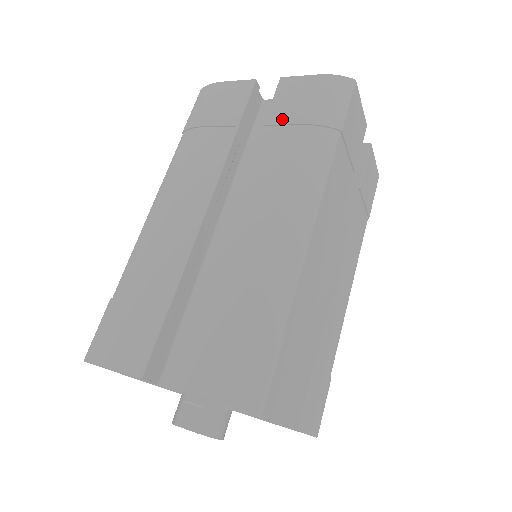
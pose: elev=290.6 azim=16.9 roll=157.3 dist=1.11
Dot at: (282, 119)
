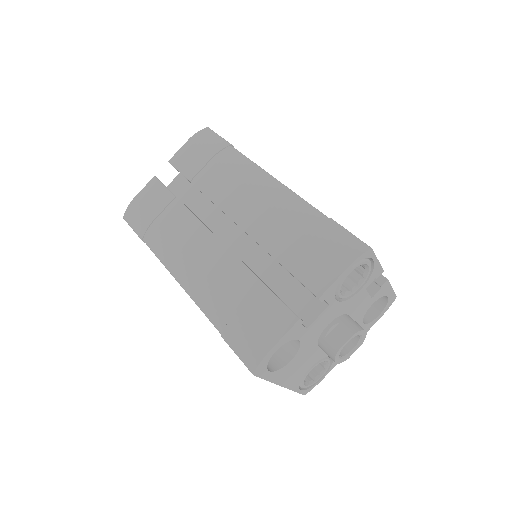
Dot at: (196, 169)
